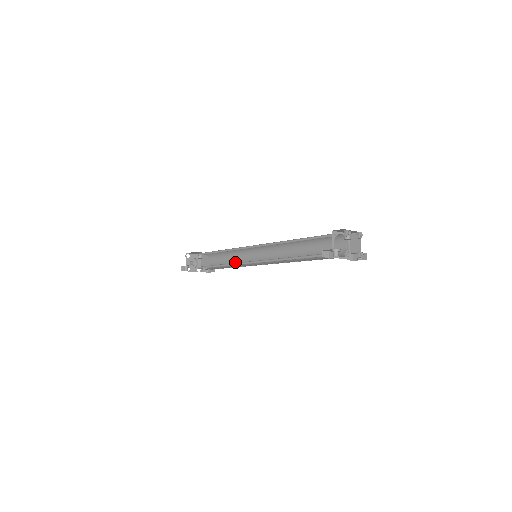
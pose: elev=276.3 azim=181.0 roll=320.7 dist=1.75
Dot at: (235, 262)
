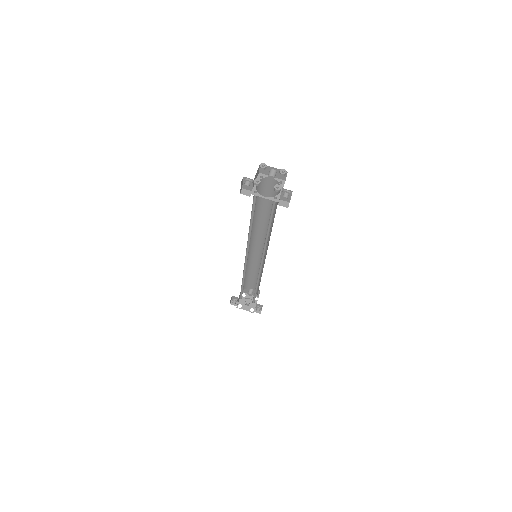
Dot at: occluded
